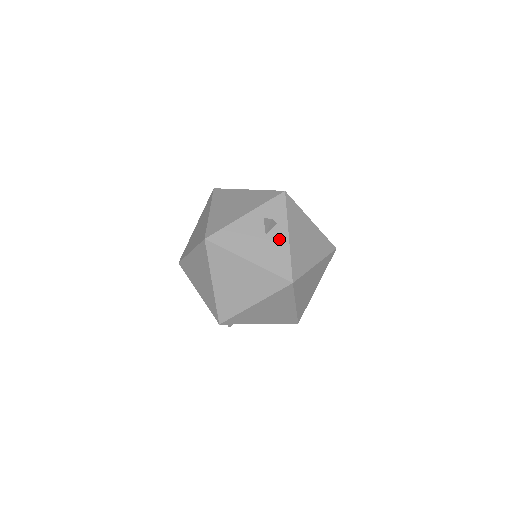
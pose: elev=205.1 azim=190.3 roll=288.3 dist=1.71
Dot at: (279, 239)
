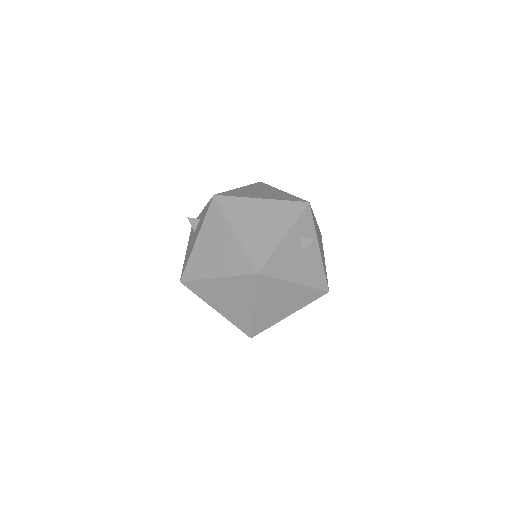
Dot at: (313, 254)
